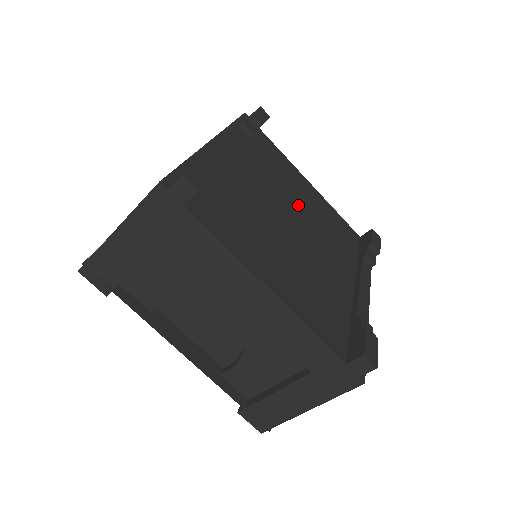
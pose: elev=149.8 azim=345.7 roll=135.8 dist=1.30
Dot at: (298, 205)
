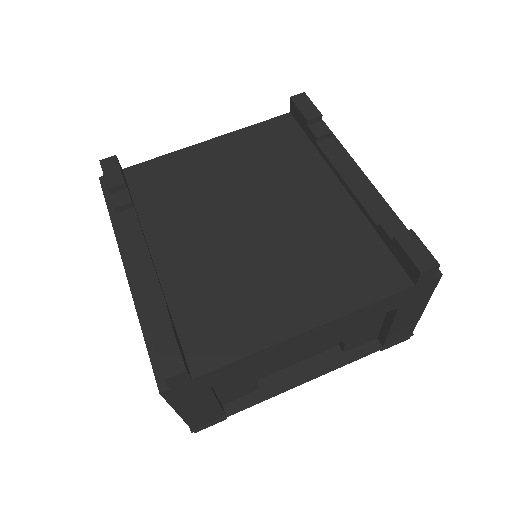
Dot at: (229, 191)
